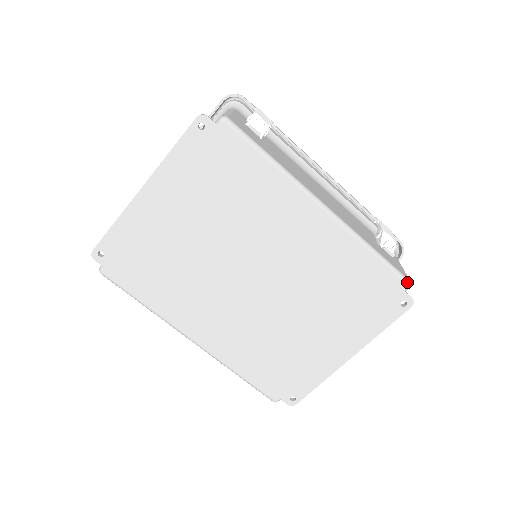
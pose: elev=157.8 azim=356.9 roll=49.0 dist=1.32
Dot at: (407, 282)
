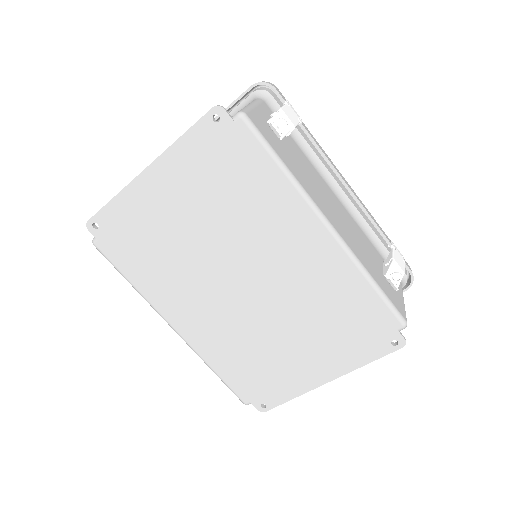
Dot at: (403, 322)
